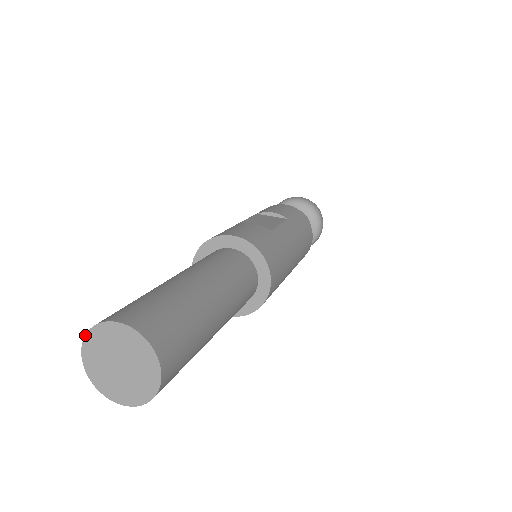
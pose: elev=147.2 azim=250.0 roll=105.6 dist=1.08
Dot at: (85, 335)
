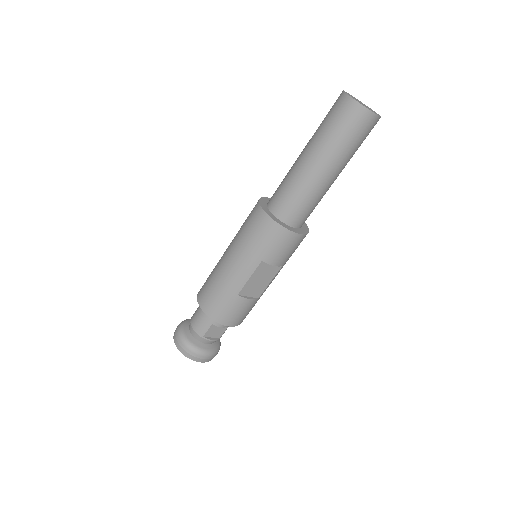
Dot at: (343, 91)
